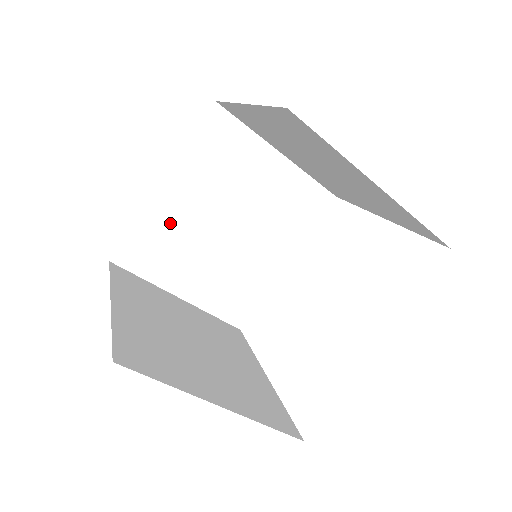
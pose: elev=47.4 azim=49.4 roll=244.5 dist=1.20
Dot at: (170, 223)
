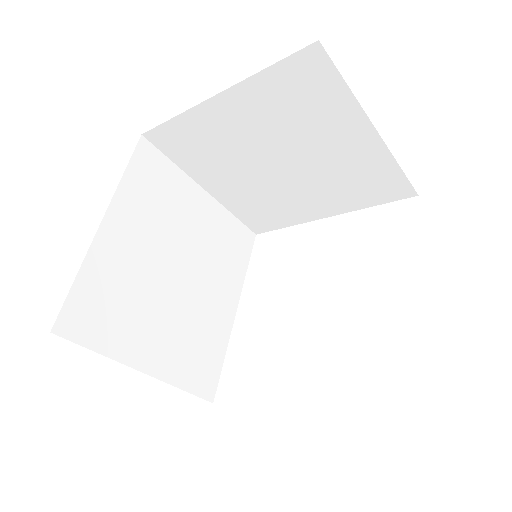
Dot at: (118, 271)
